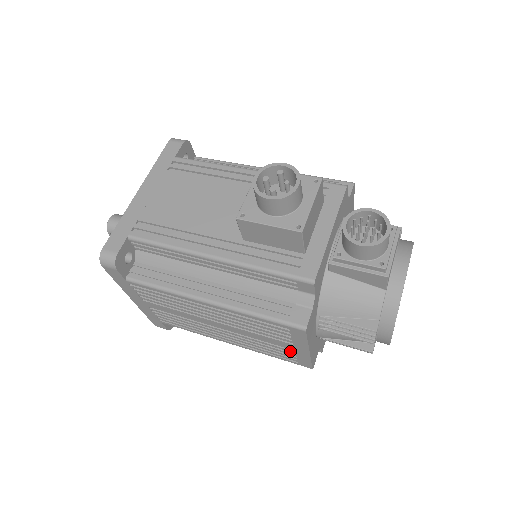
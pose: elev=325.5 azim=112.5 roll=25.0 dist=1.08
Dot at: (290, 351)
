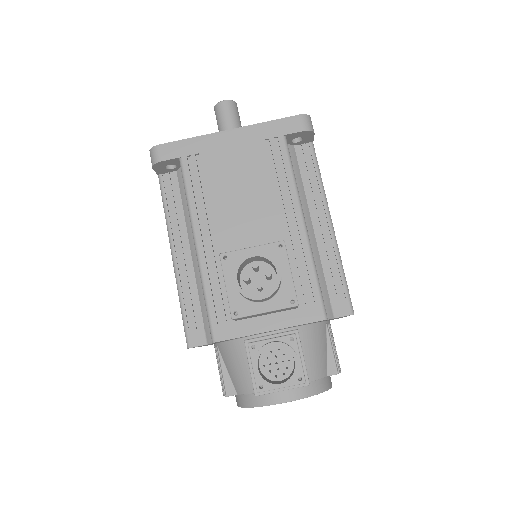
Dot at: occluded
